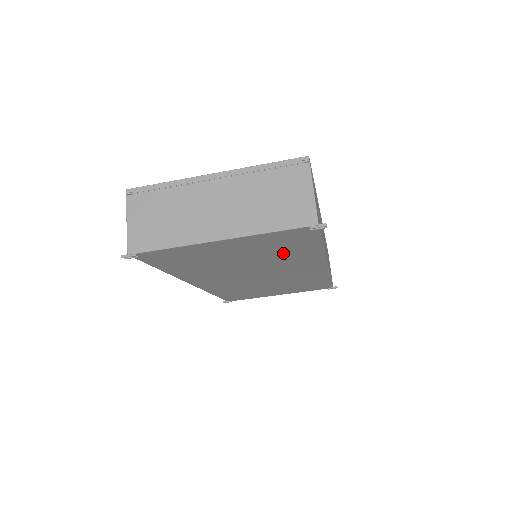
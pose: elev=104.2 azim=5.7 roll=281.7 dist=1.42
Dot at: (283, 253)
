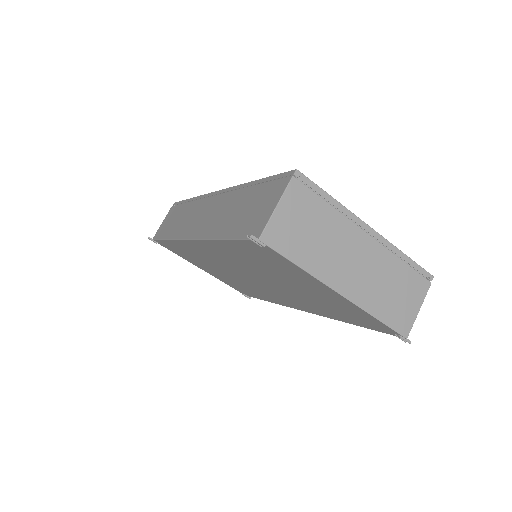
Dot at: (324, 306)
